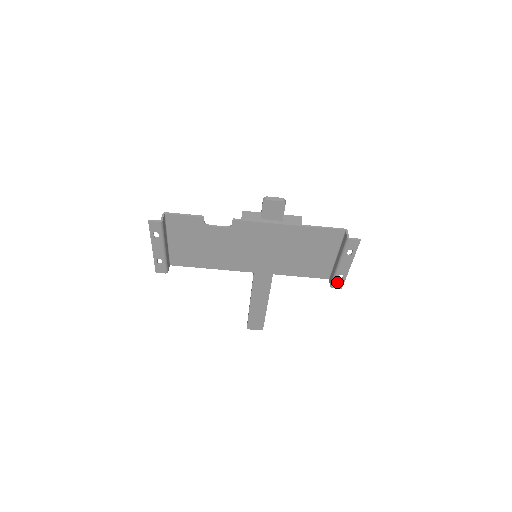
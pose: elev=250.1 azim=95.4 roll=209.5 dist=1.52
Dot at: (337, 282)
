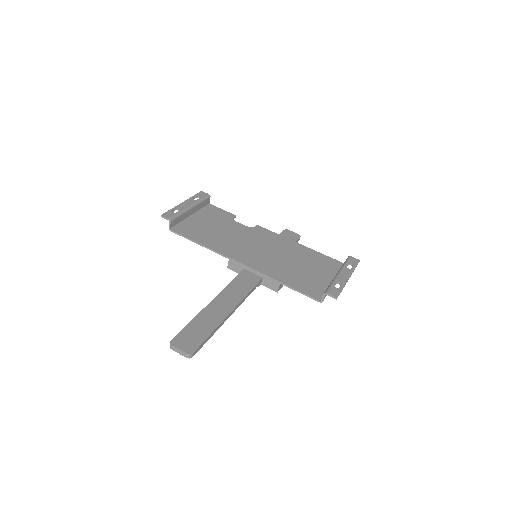
Dot at: (333, 289)
